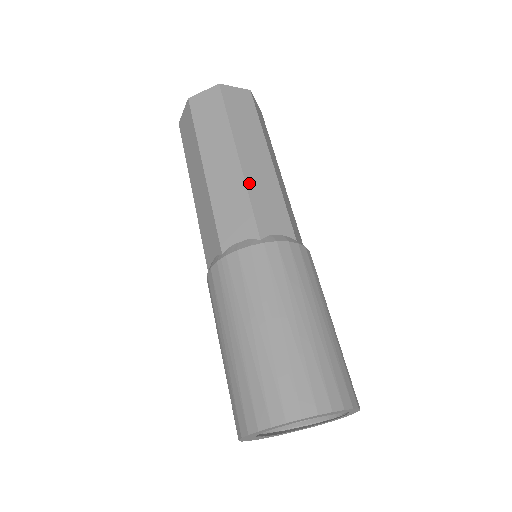
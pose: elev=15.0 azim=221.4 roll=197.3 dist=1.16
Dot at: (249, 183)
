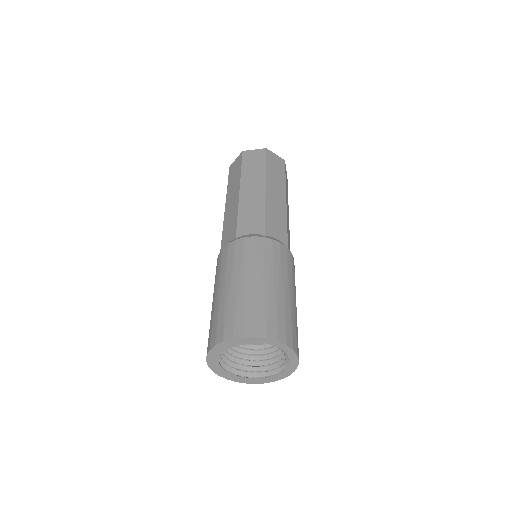
Dot at: (241, 206)
